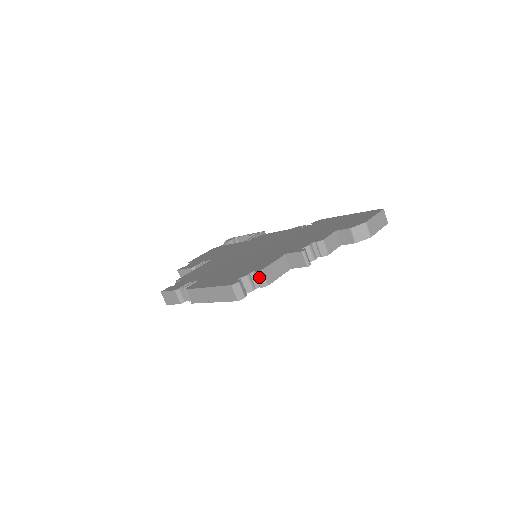
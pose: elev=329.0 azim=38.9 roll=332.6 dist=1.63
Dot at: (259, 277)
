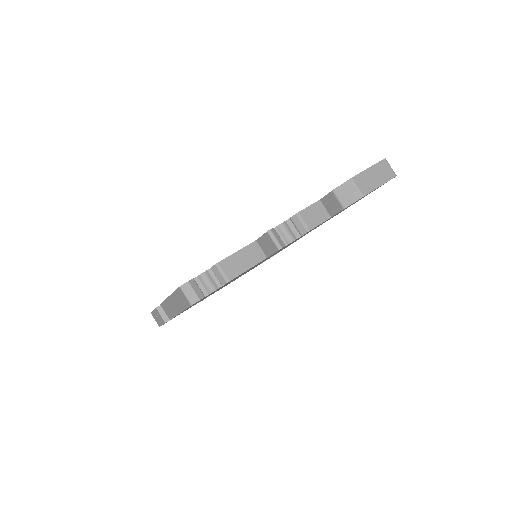
Dot at: (216, 273)
